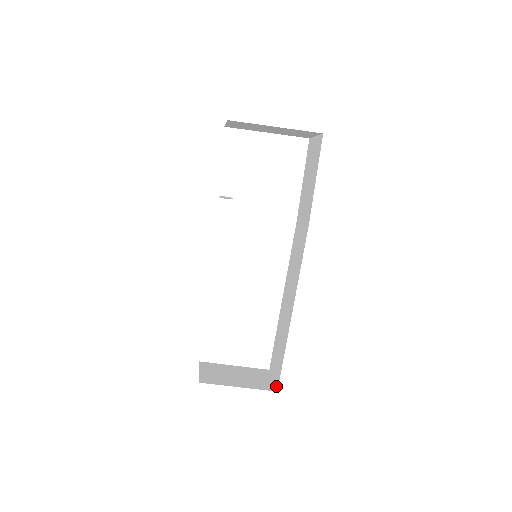
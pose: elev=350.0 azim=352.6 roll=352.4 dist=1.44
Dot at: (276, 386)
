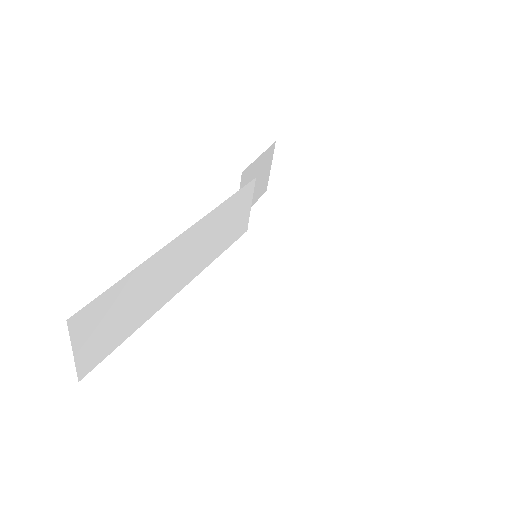
Dot at: occluded
